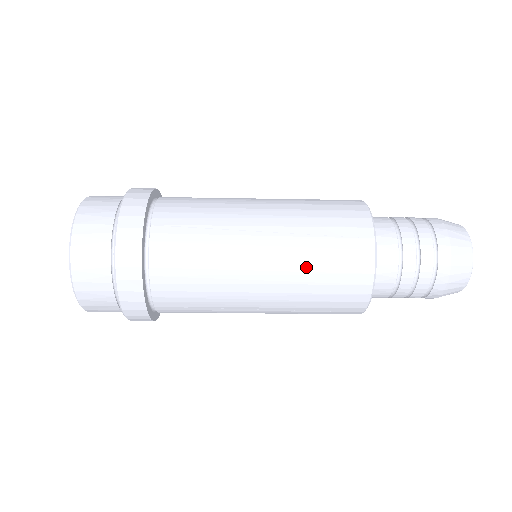
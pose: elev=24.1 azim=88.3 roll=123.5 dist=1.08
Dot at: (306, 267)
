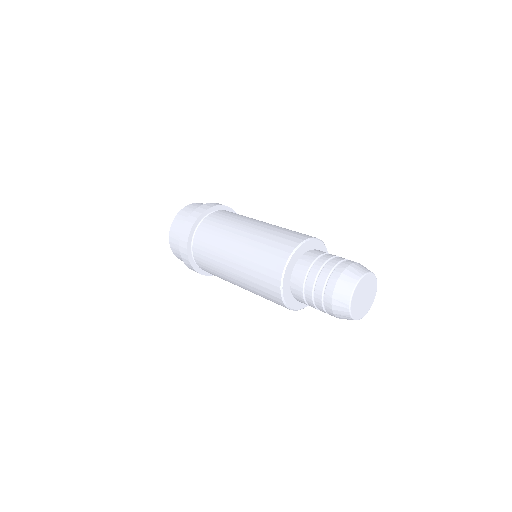
Dot at: (250, 278)
